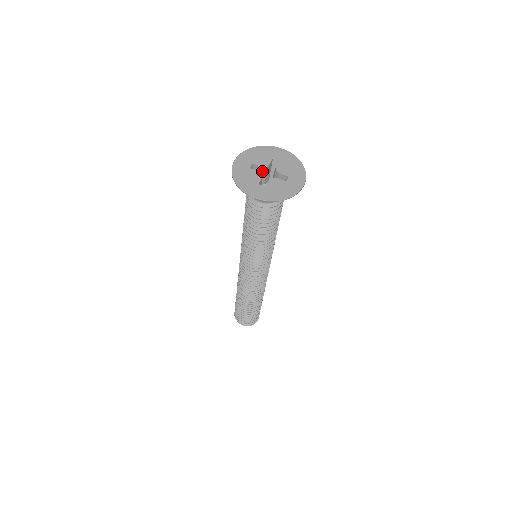
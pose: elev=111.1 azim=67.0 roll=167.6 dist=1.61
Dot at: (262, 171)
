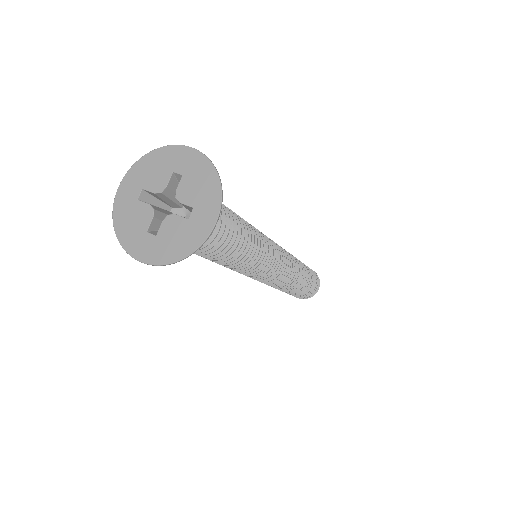
Dot at: (162, 197)
